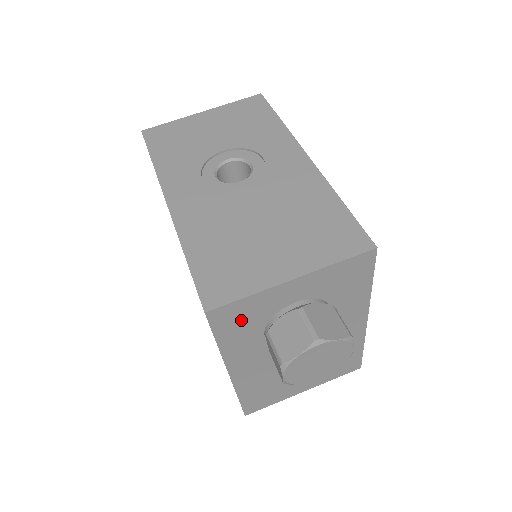
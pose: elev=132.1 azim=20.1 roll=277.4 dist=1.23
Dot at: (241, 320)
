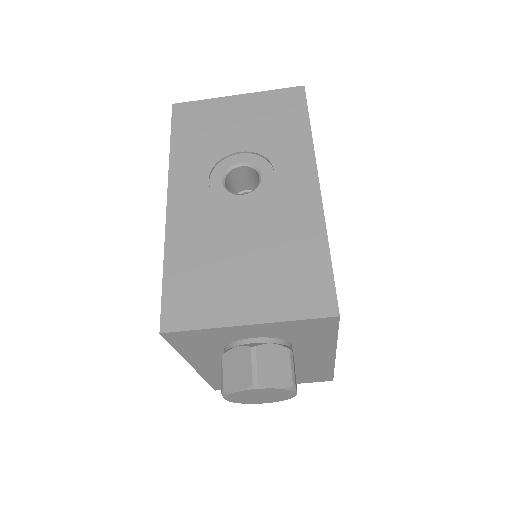
Dot at: (198, 341)
